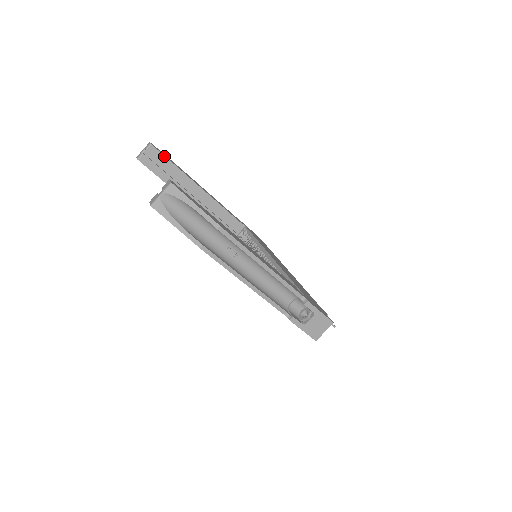
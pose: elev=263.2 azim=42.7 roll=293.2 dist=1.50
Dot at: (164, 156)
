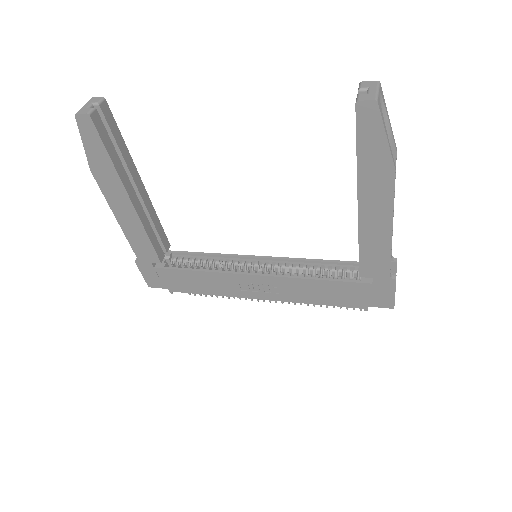
Dot at: (115, 123)
